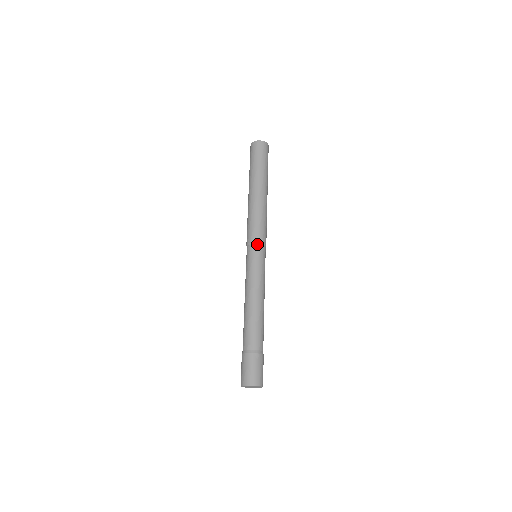
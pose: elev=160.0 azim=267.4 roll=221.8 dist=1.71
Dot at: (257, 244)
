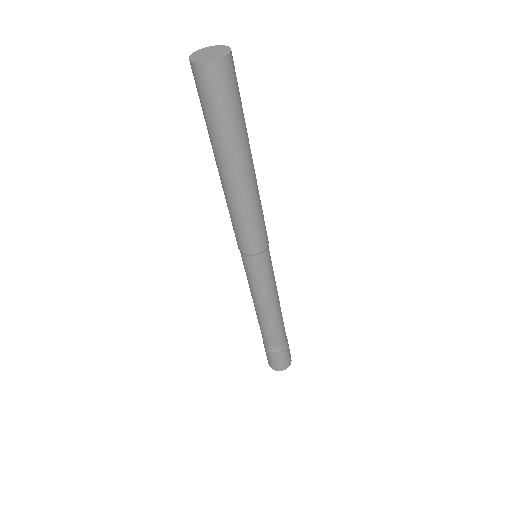
Dot at: (261, 254)
